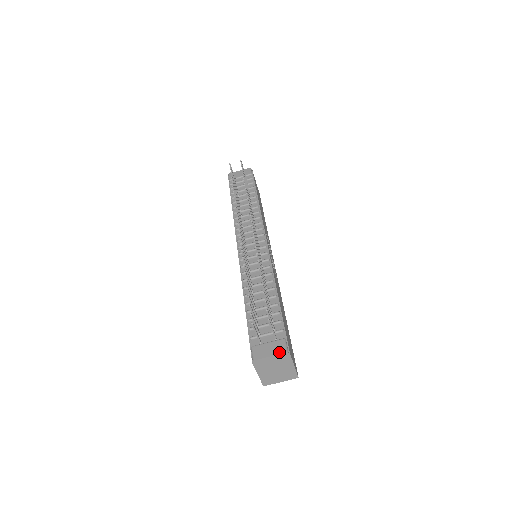
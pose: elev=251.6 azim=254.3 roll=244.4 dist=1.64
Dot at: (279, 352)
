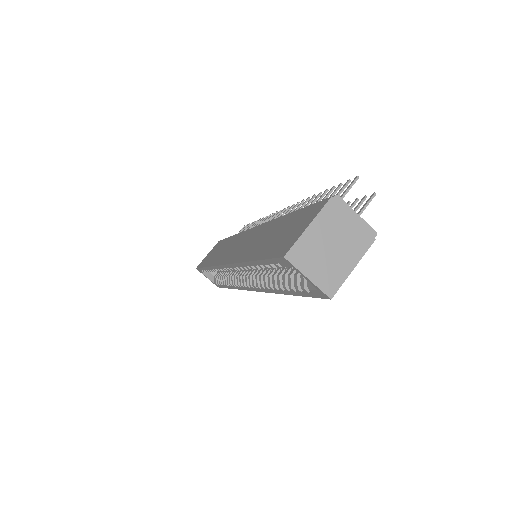
Dot at: (367, 224)
